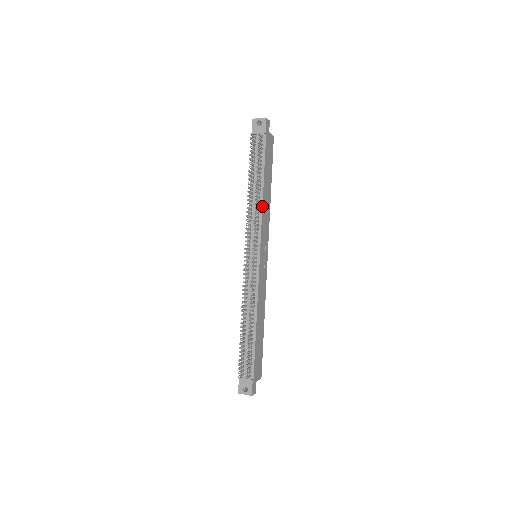
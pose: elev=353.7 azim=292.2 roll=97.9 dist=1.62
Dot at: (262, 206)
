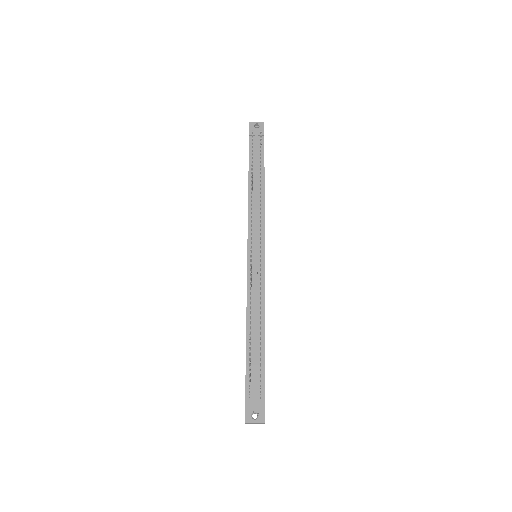
Dot at: (264, 202)
